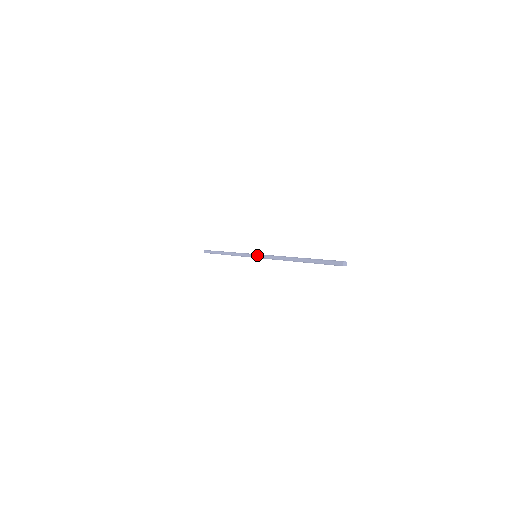
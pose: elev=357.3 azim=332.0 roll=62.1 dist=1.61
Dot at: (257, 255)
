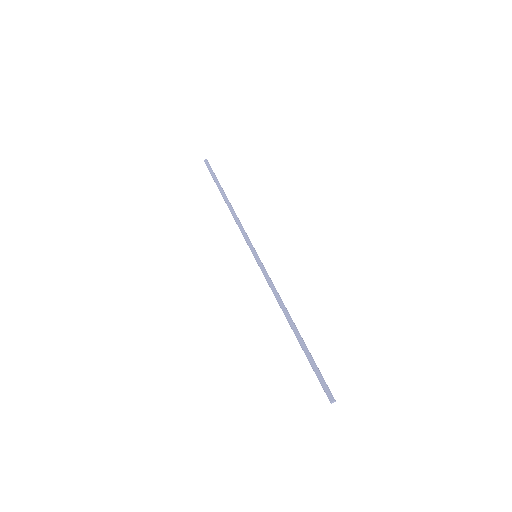
Dot at: occluded
